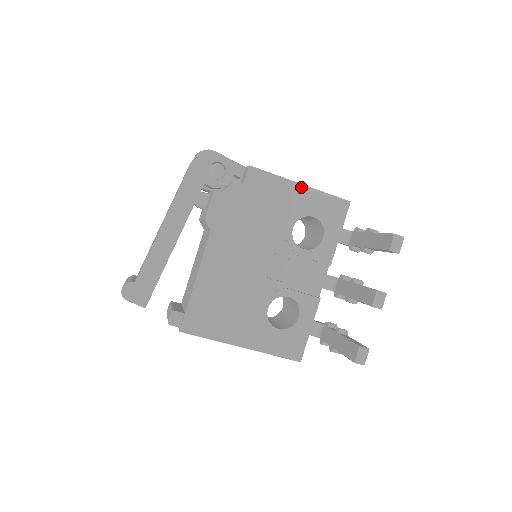
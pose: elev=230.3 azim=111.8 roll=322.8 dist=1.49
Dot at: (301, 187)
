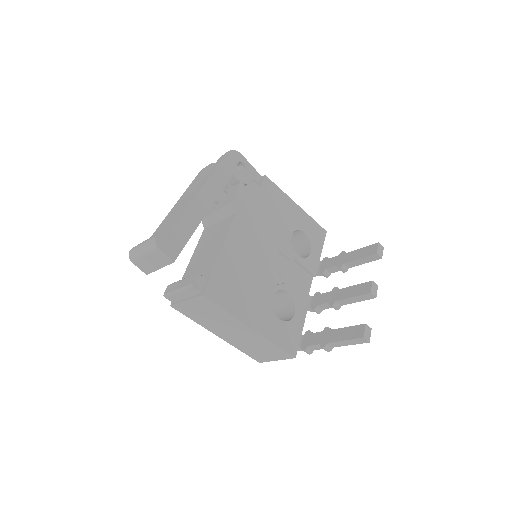
Dot at: (297, 207)
